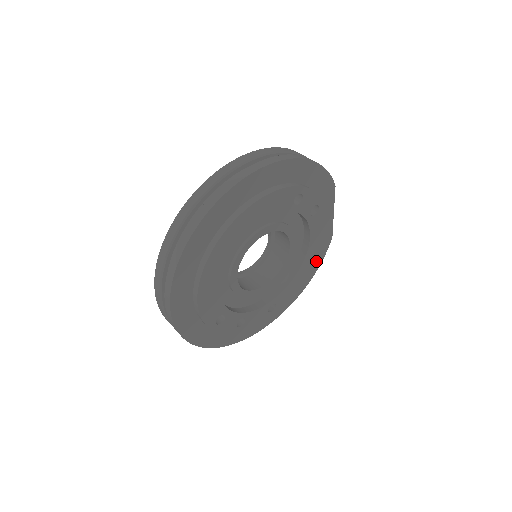
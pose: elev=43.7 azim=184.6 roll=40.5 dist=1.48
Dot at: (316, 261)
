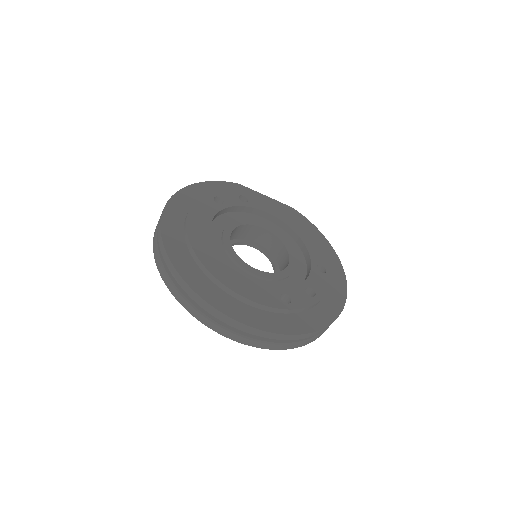
Dot at: occluded
